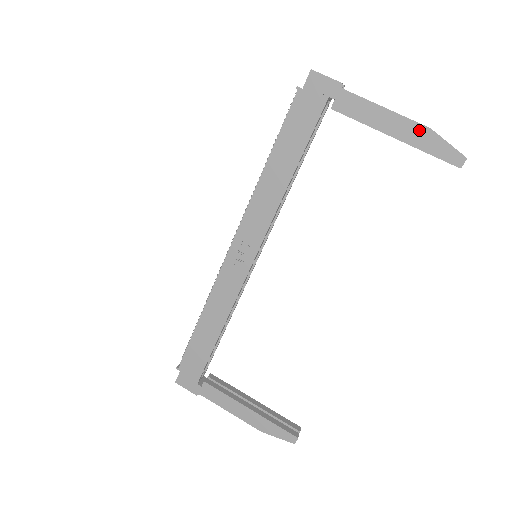
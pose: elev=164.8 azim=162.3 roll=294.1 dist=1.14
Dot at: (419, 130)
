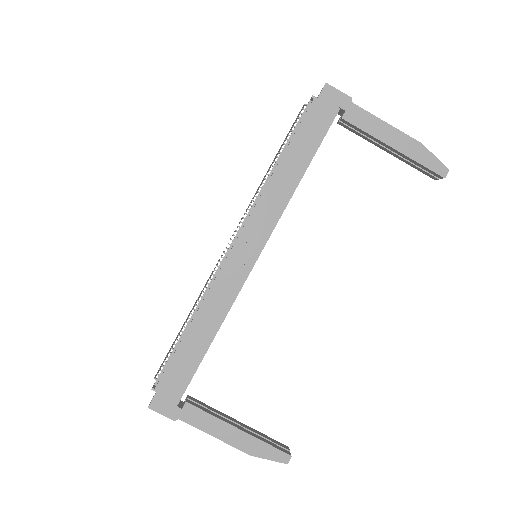
Dot at: (413, 144)
